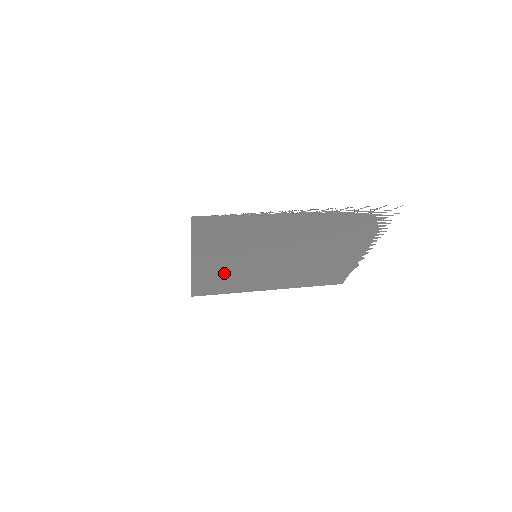
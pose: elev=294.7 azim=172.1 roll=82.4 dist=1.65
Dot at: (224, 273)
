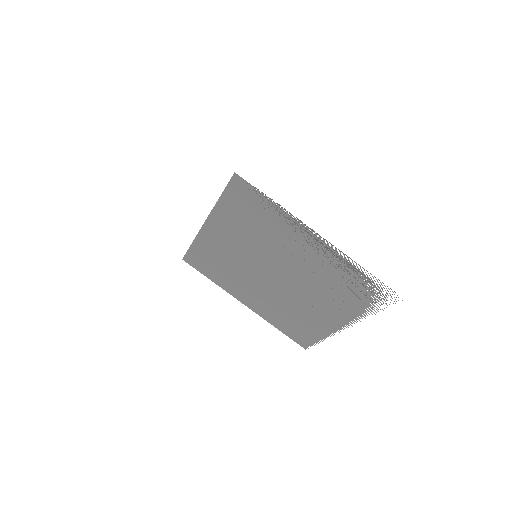
Dot at: (221, 254)
